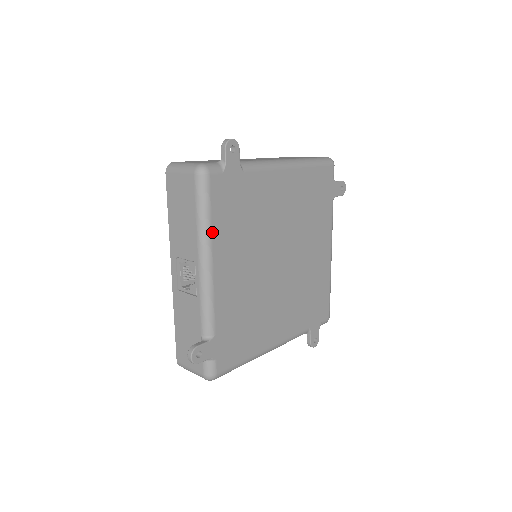
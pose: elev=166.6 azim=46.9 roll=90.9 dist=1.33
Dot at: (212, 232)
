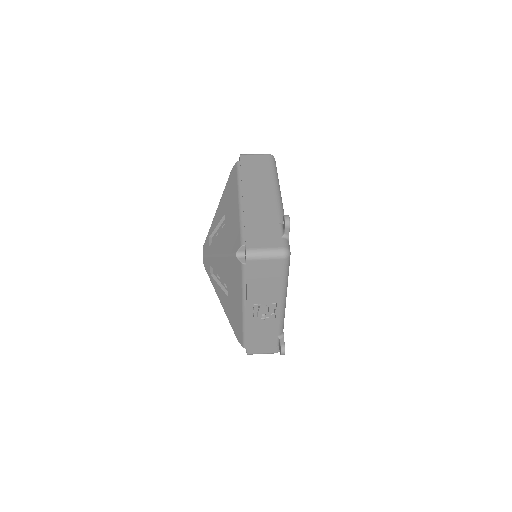
Dot at: occluded
